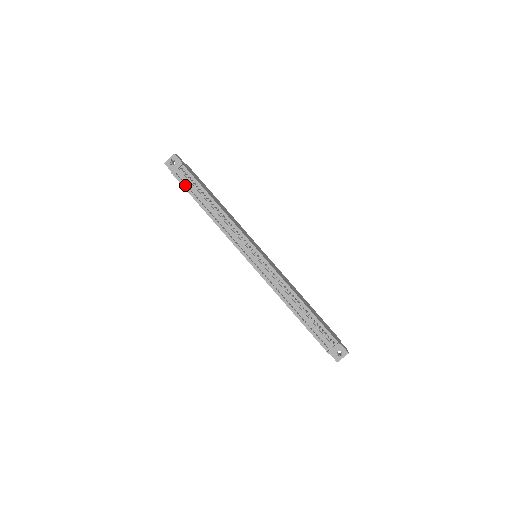
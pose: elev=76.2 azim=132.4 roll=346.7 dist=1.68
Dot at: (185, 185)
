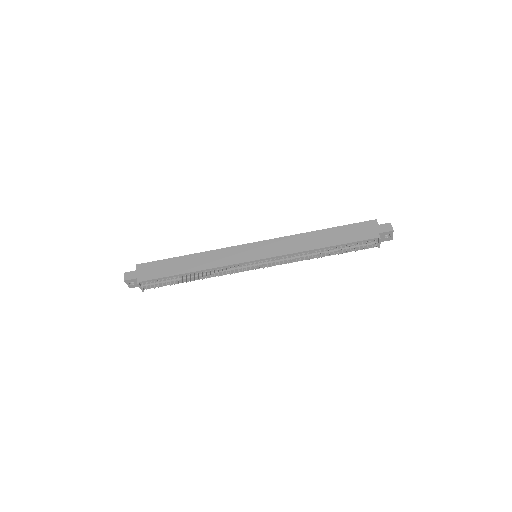
Dot at: (159, 285)
